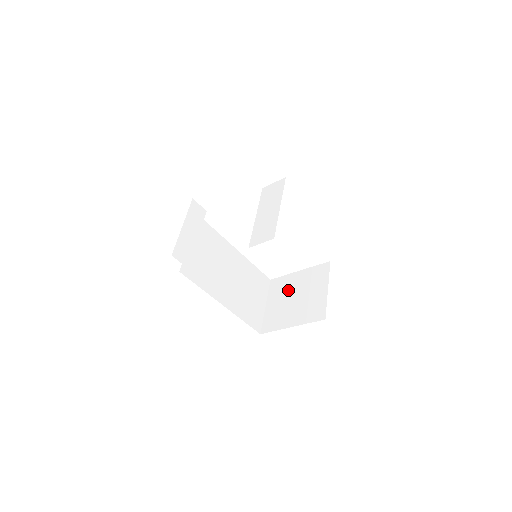
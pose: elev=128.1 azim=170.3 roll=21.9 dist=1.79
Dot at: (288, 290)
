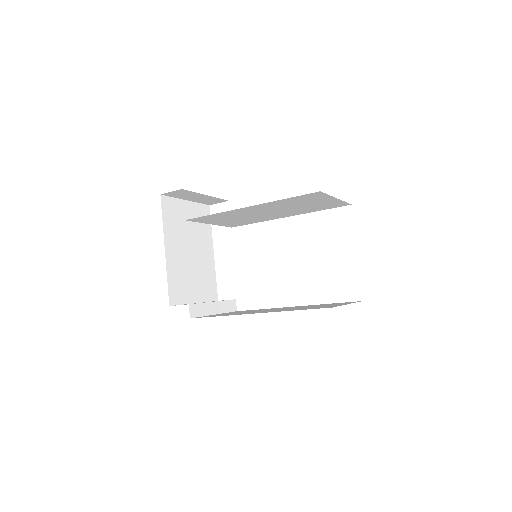
Dot at: occluded
